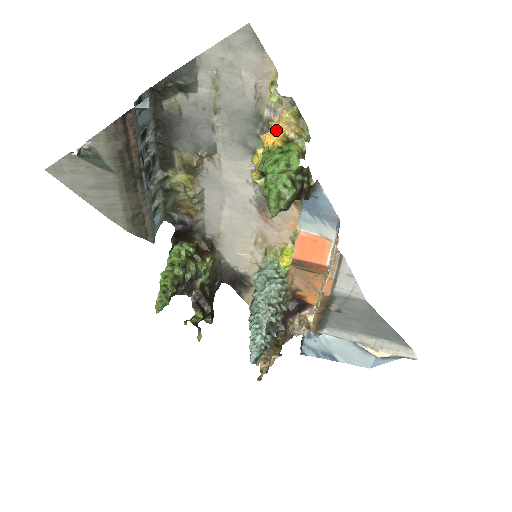
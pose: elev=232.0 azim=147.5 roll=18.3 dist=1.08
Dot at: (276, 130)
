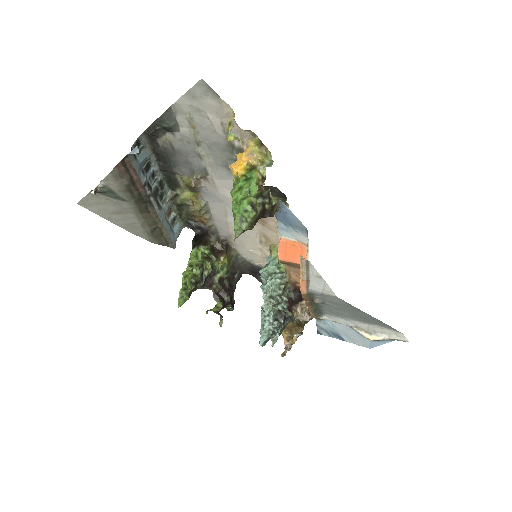
Dot at: (240, 160)
